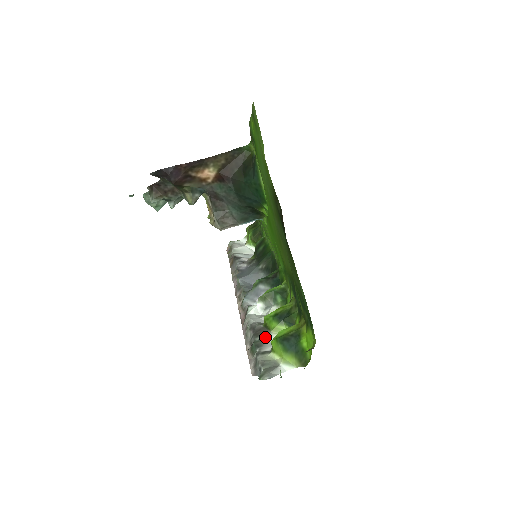
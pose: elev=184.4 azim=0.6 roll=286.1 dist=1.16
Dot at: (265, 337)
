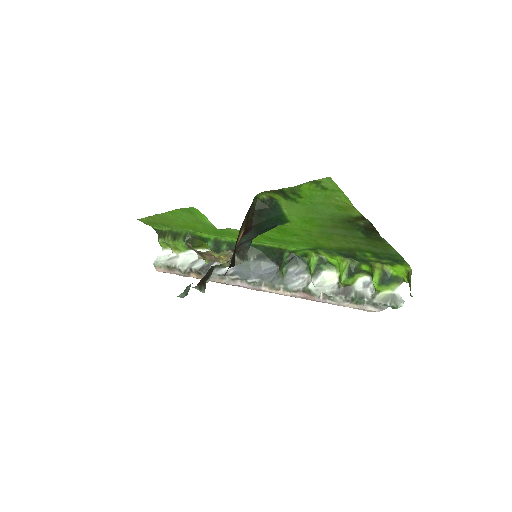
Dot at: (355, 291)
